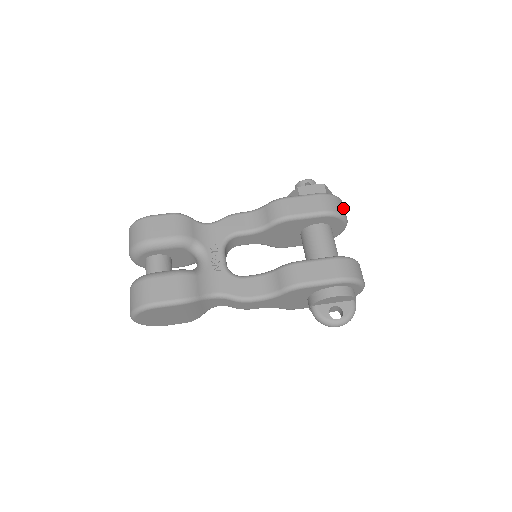
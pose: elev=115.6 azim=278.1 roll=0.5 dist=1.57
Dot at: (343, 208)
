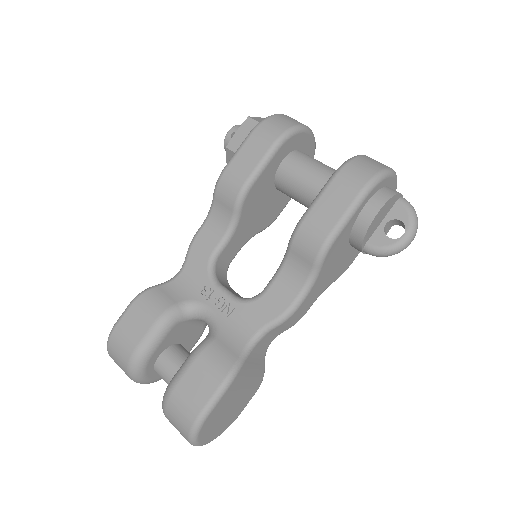
Dot at: (291, 119)
